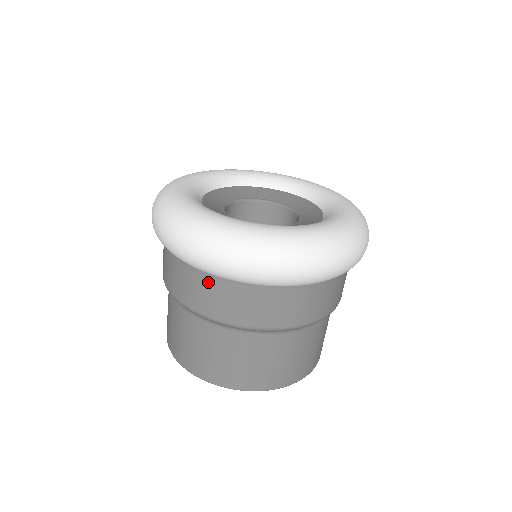
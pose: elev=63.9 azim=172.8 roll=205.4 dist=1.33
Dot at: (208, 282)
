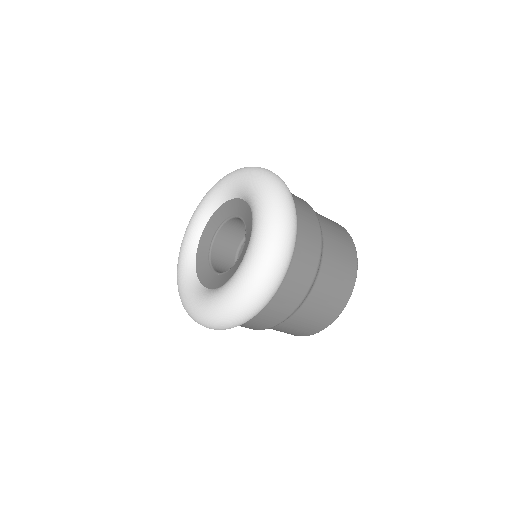
Dot at: occluded
